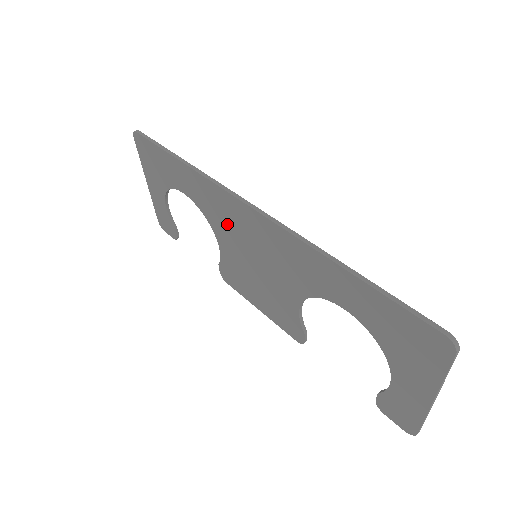
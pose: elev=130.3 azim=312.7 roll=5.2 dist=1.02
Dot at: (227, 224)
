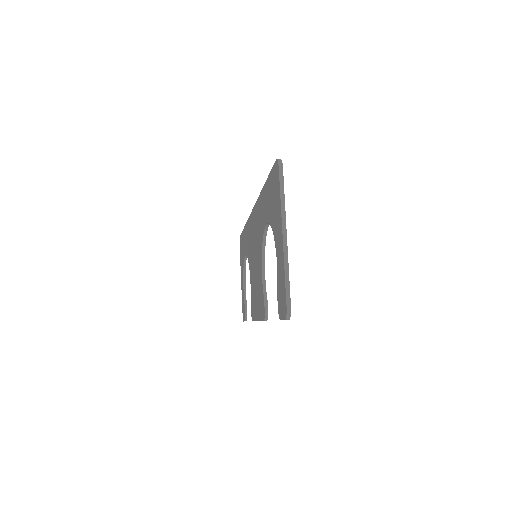
Dot at: occluded
